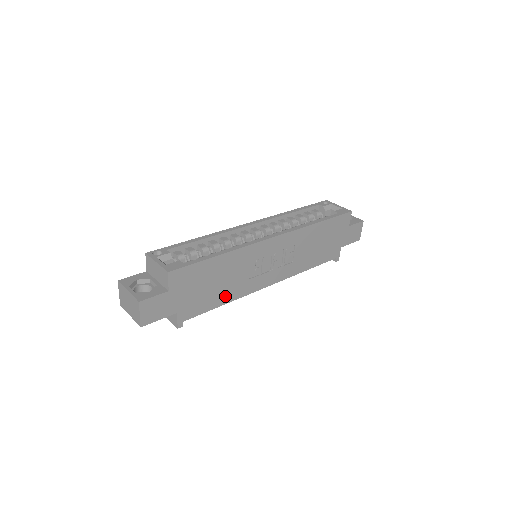
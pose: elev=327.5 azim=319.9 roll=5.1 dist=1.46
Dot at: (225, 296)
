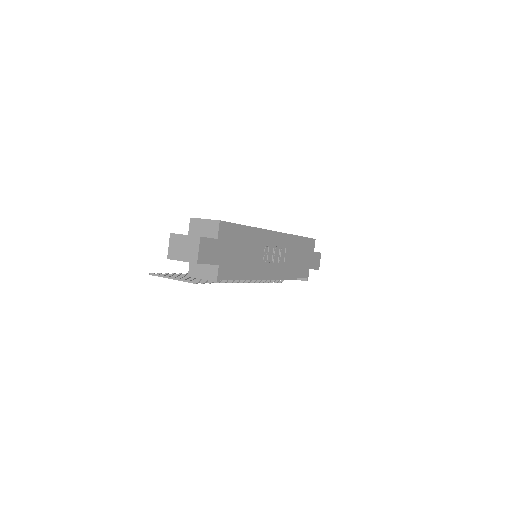
Dot at: (246, 269)
